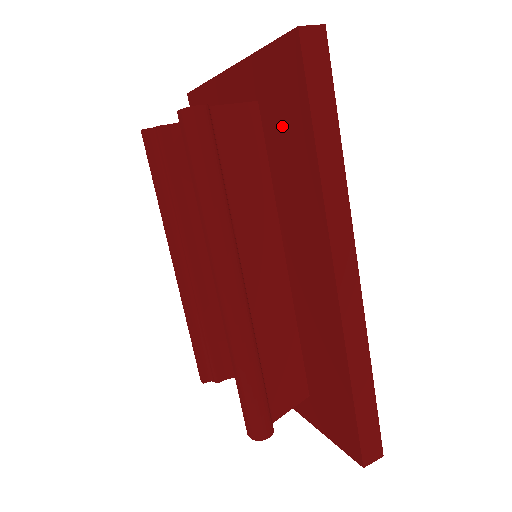
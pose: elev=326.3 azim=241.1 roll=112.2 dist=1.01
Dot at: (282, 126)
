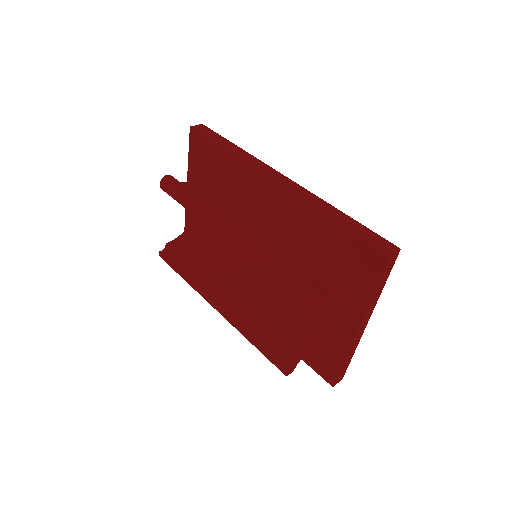
Dot at: (213, 170)
